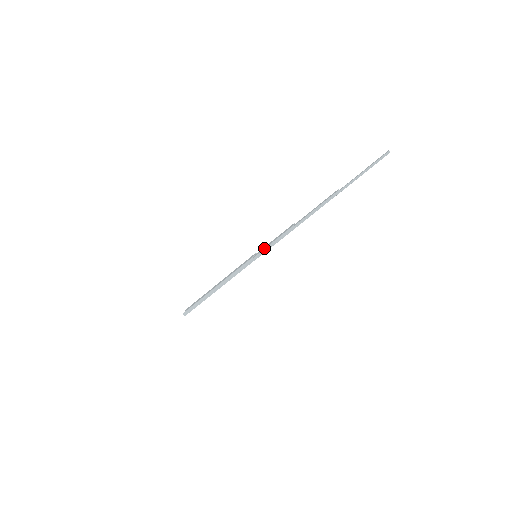
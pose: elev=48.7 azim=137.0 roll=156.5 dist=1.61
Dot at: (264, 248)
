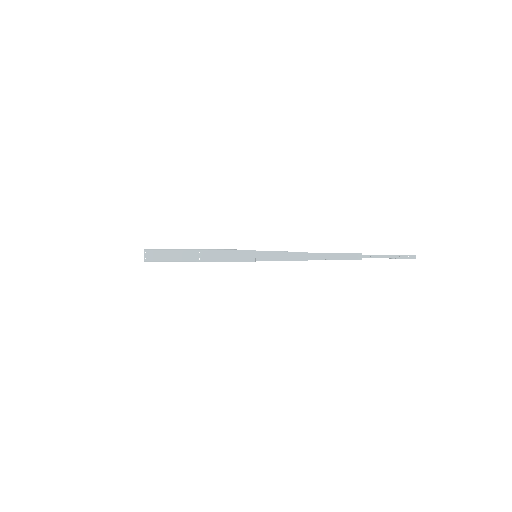
Dot at: (270, 260)
